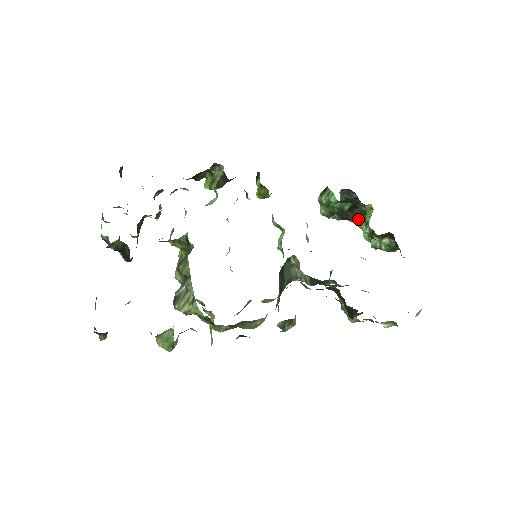
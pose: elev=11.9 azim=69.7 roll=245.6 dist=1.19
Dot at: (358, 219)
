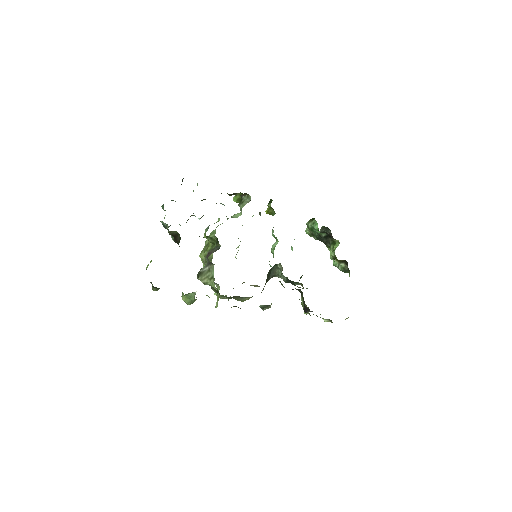
Dot at: (329, 245)
